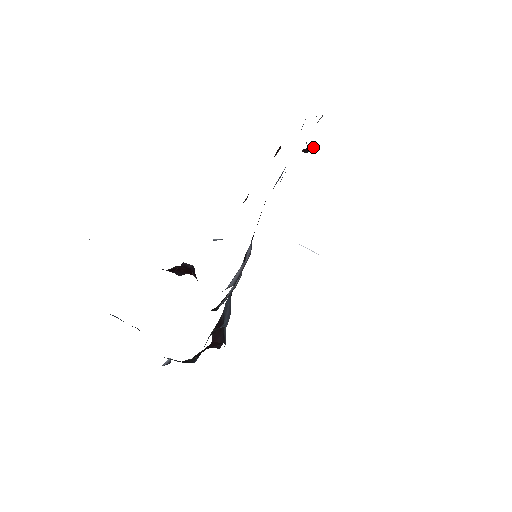
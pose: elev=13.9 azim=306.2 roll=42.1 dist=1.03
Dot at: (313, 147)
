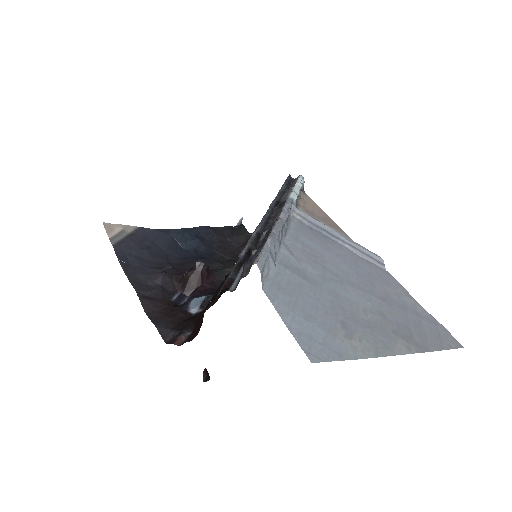
Dot at: (209, 377)
